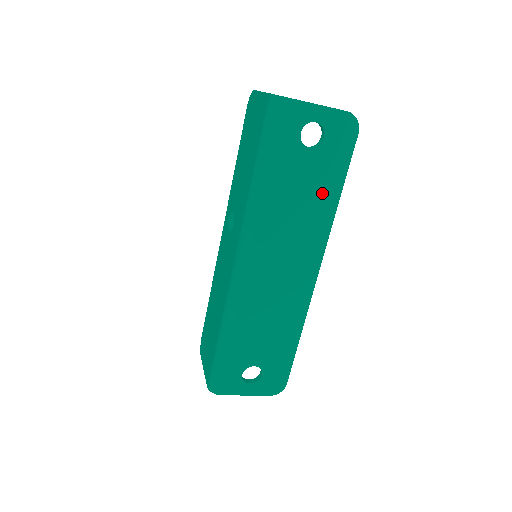
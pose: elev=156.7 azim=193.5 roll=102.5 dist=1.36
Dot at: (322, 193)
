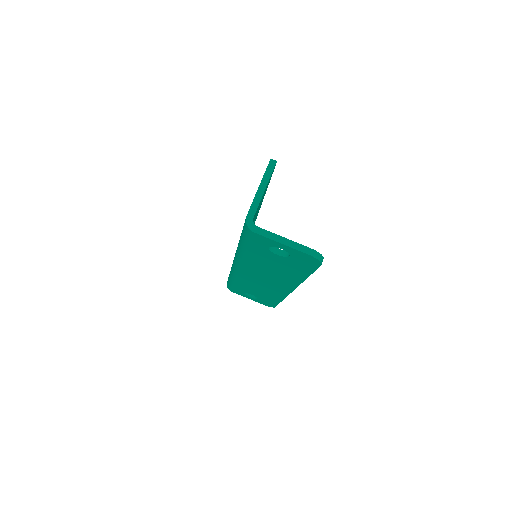
Dot at: (291, 271)
